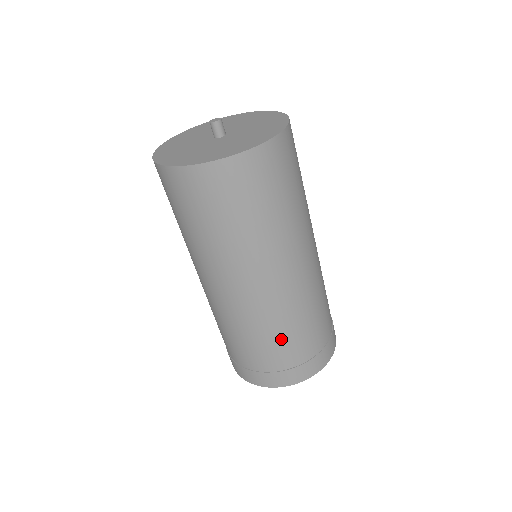
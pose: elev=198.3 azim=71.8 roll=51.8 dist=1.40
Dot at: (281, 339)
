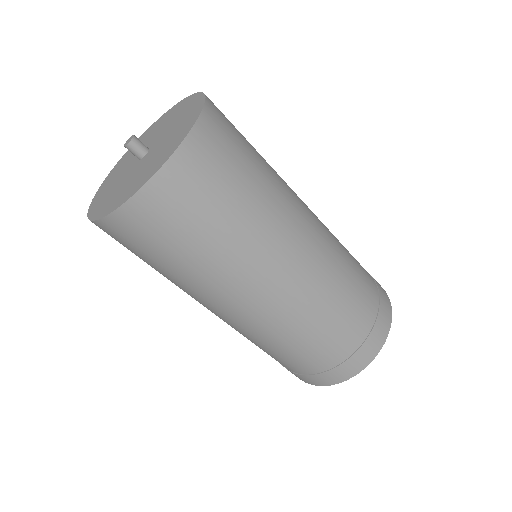
Dot at: (317, 337)
